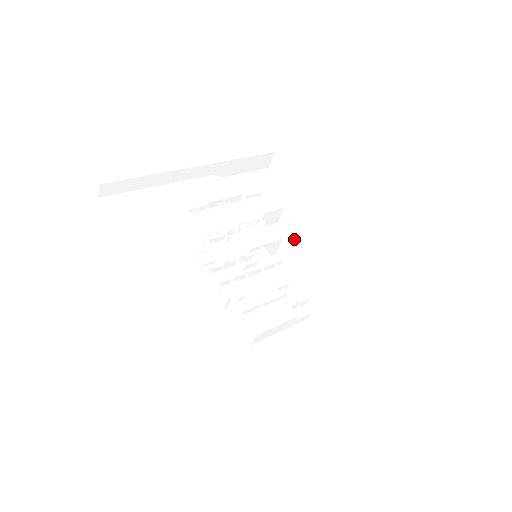
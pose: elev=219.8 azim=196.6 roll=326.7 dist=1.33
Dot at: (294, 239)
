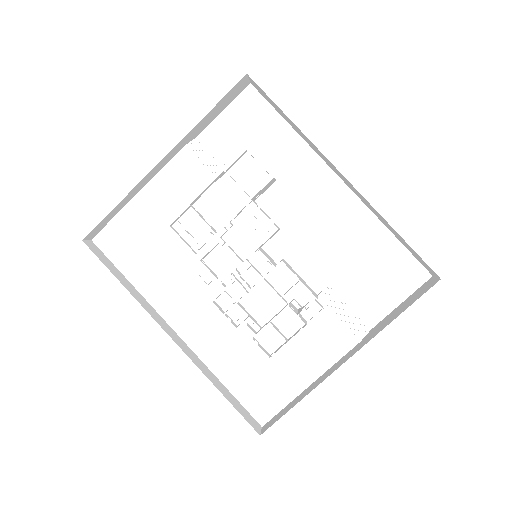
Dot at: (299, 197)
